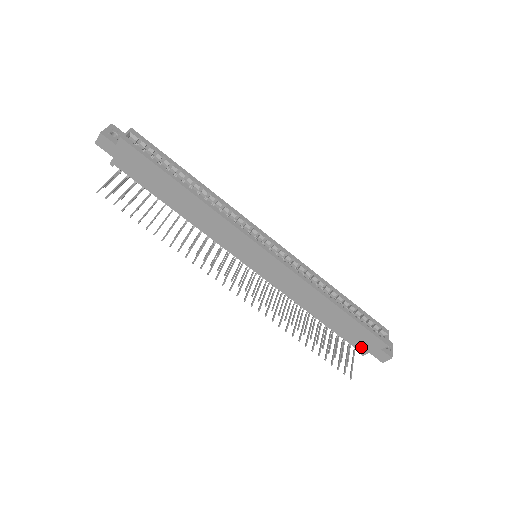
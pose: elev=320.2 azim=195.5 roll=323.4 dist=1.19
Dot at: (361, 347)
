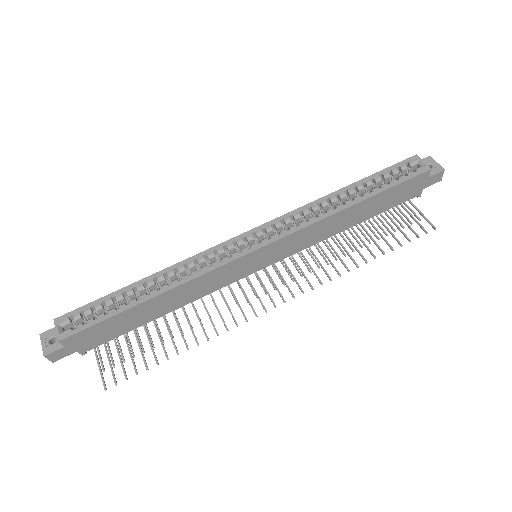
Dot at: (412, 195)
